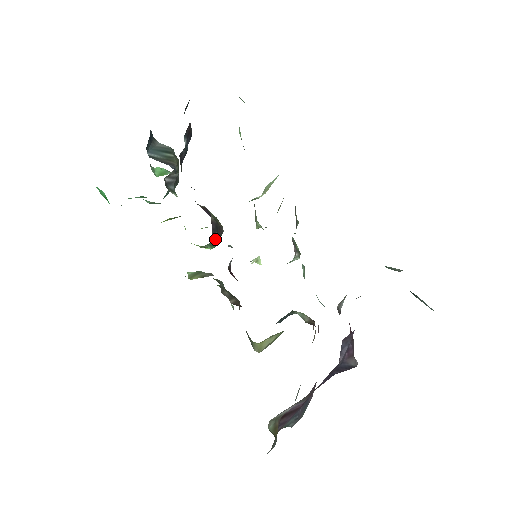
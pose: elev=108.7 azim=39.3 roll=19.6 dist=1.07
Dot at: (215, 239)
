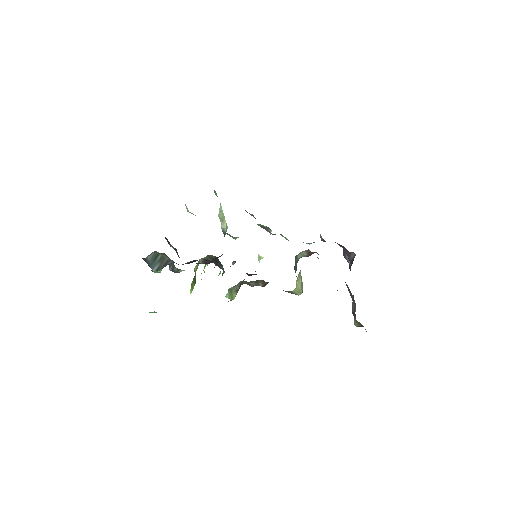
Dot at: (221, 267)
